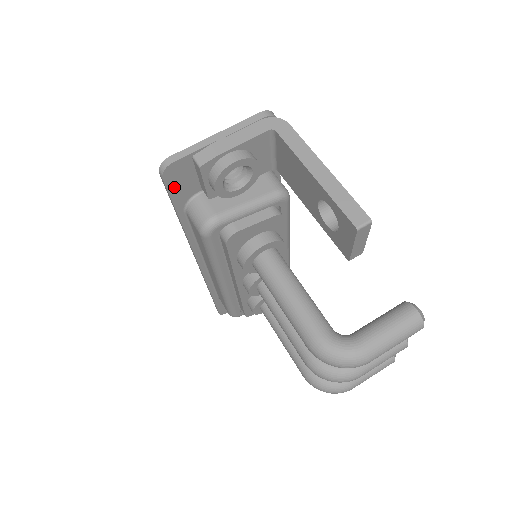
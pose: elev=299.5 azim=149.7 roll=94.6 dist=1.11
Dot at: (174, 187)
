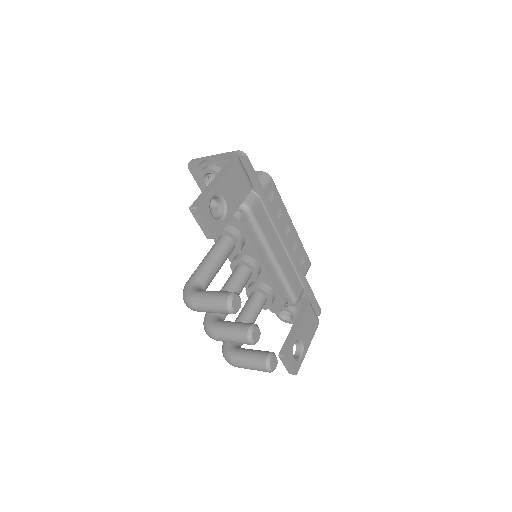
Dot at: (197, 178)
